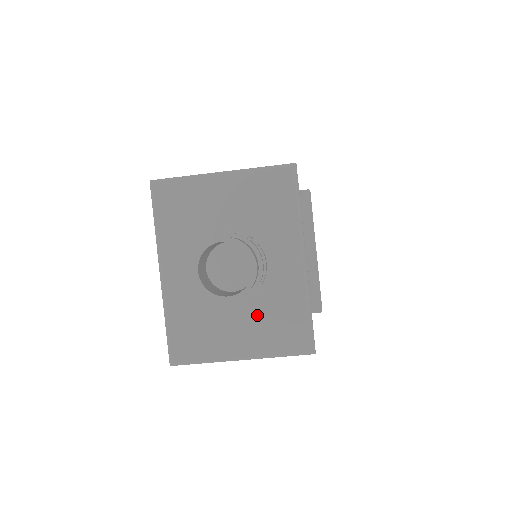
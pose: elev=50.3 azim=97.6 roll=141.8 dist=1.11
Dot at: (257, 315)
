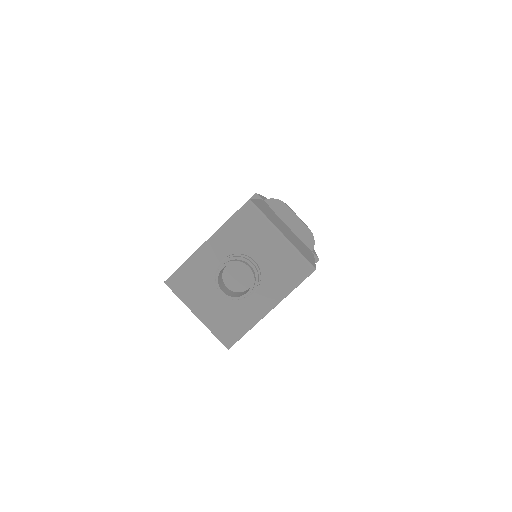
Dot at: (224, 307)
